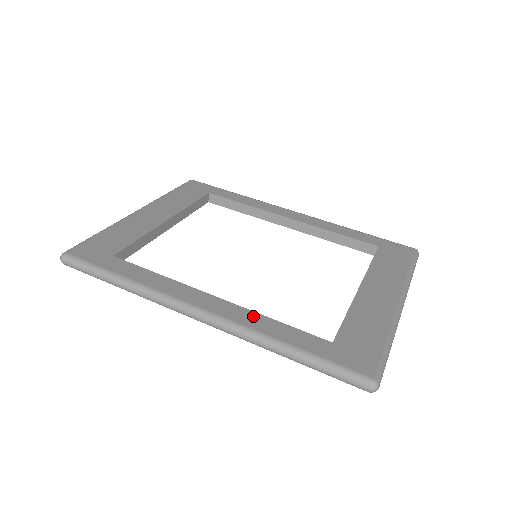
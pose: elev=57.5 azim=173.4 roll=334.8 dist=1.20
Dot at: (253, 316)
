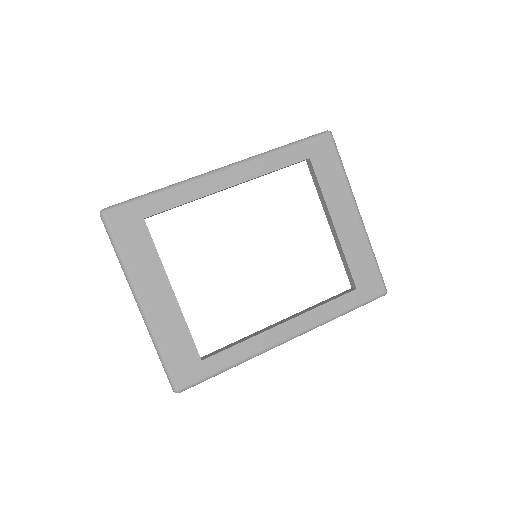
Dot at: (313, 314)
